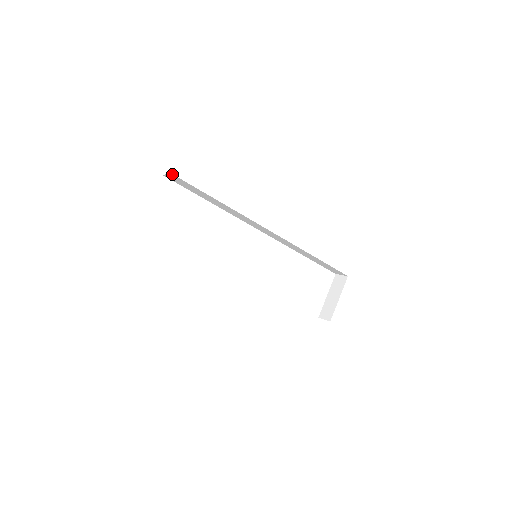
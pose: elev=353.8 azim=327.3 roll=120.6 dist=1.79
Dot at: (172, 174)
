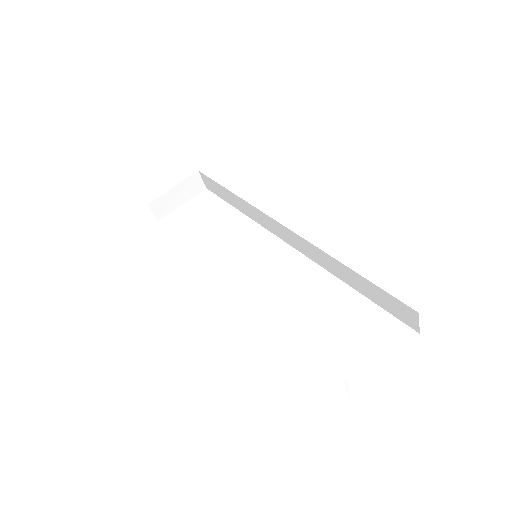
Dot at: (200, 172)
